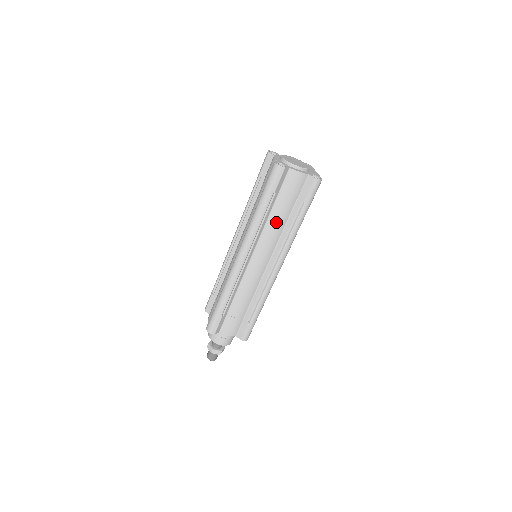
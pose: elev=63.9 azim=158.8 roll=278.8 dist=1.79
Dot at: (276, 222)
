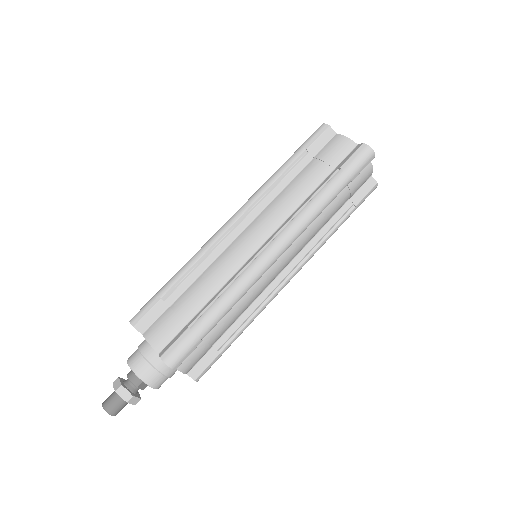
Dot at: (324, 219)
